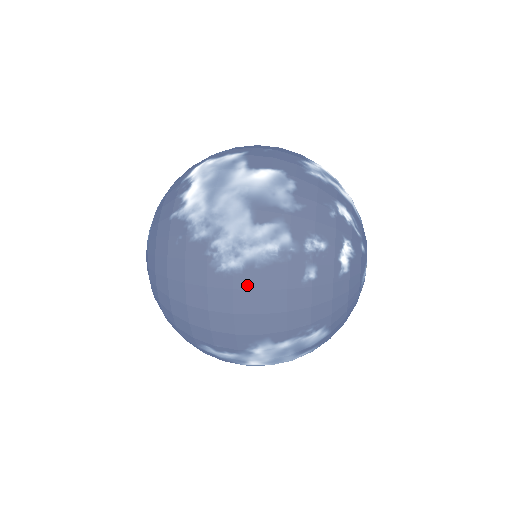
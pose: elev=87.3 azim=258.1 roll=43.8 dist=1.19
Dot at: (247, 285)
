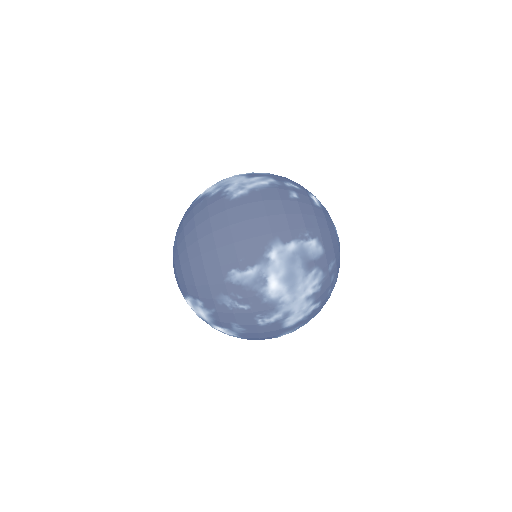
Dot at: (253, 200)
